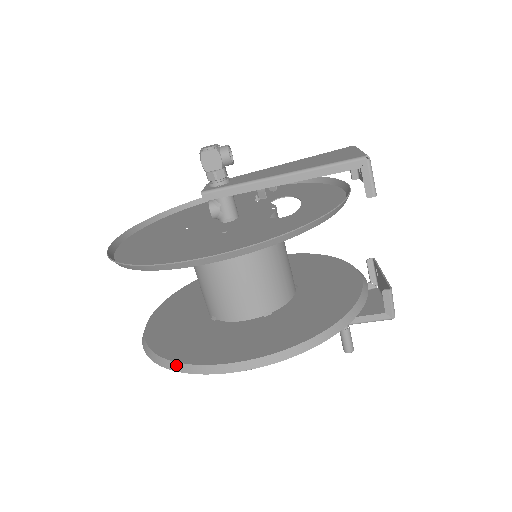
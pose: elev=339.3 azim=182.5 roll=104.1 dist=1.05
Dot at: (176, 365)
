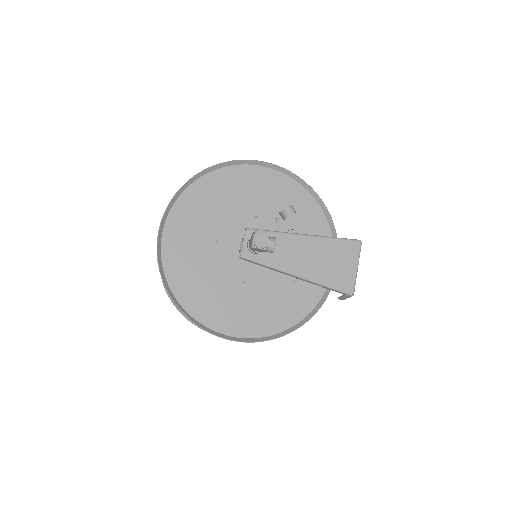
Dot at: occluded
